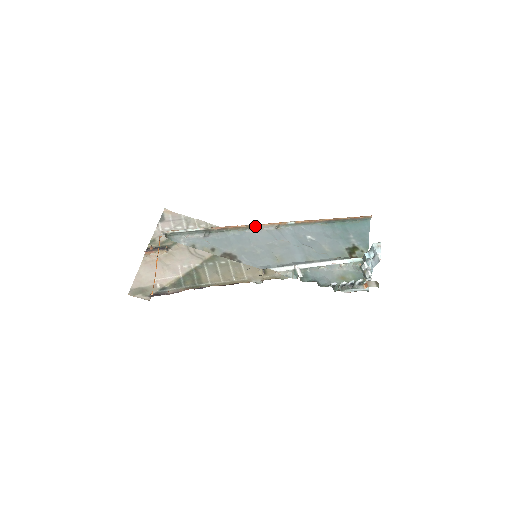
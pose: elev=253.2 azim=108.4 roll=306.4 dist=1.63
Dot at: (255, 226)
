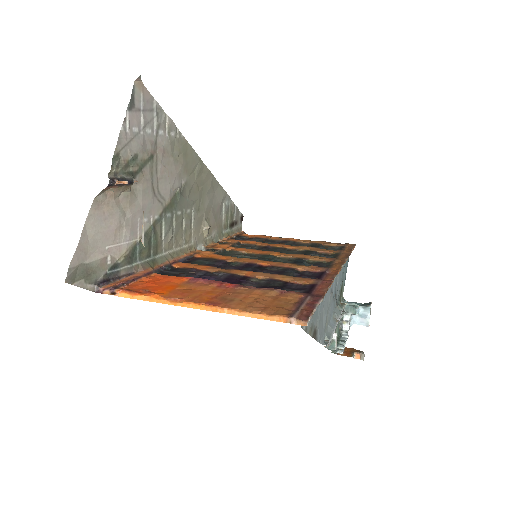
Dot at: occluded
